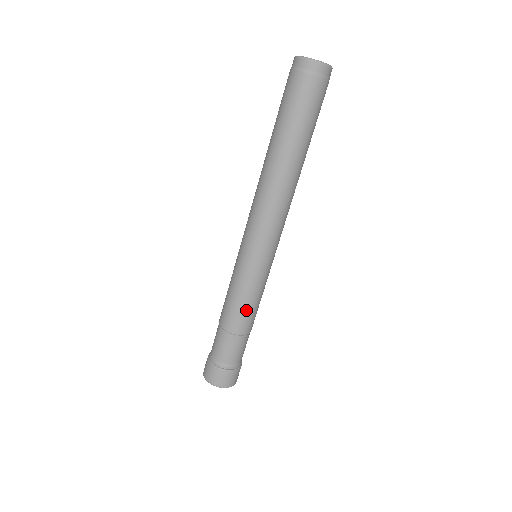
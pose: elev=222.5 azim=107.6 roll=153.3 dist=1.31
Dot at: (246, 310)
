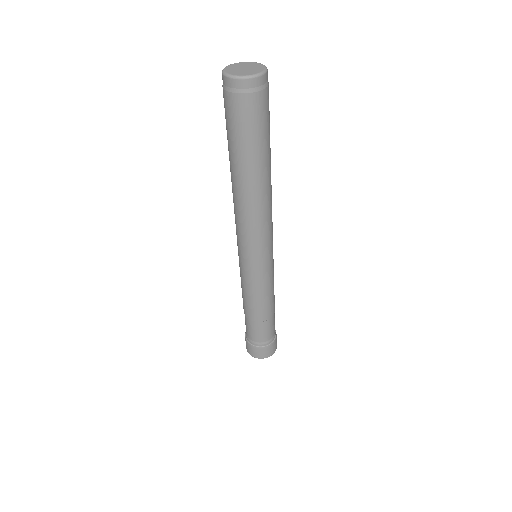
Dot at: (260, 304)
